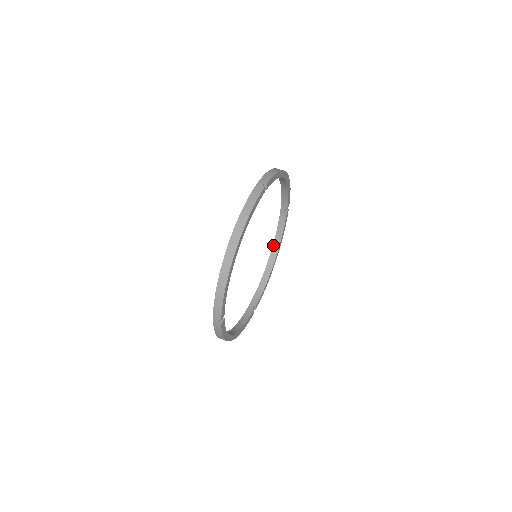
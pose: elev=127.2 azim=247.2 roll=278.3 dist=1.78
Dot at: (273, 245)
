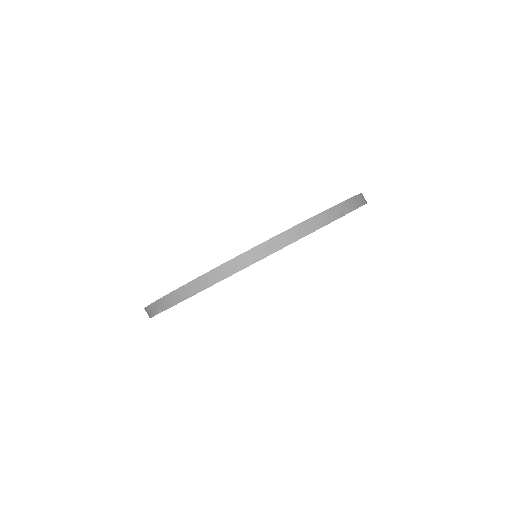
Dot at: occluded
